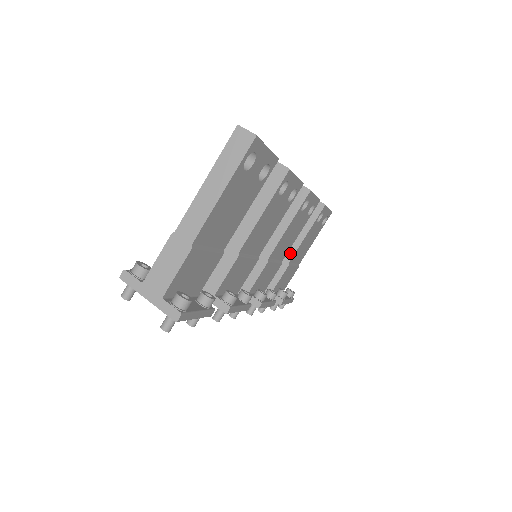
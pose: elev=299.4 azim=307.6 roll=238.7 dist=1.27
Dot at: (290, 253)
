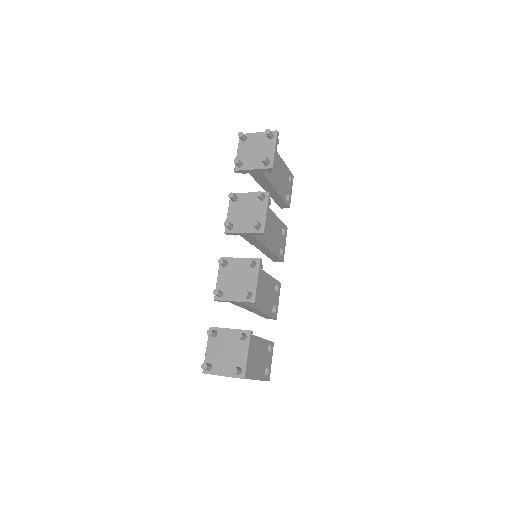
Dot at: occluded
